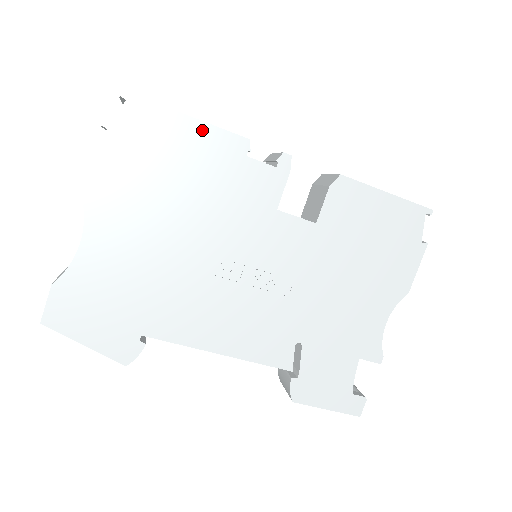
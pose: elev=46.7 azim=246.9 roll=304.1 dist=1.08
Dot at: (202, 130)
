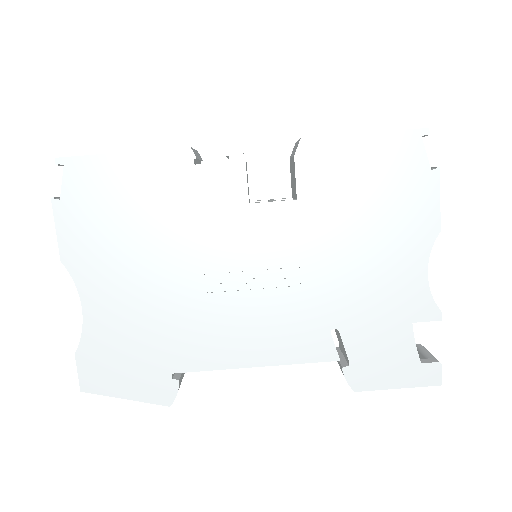
Dot at: (142, 160)
